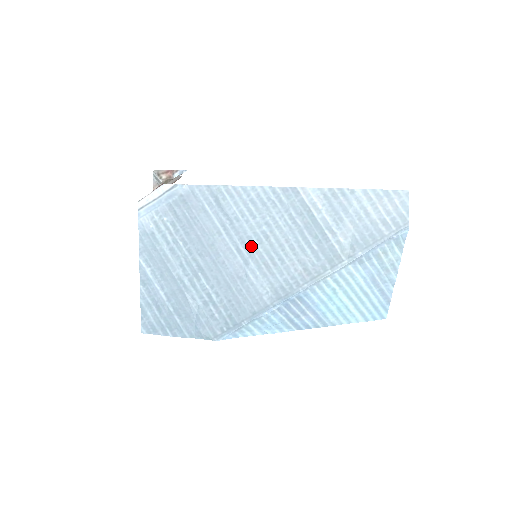
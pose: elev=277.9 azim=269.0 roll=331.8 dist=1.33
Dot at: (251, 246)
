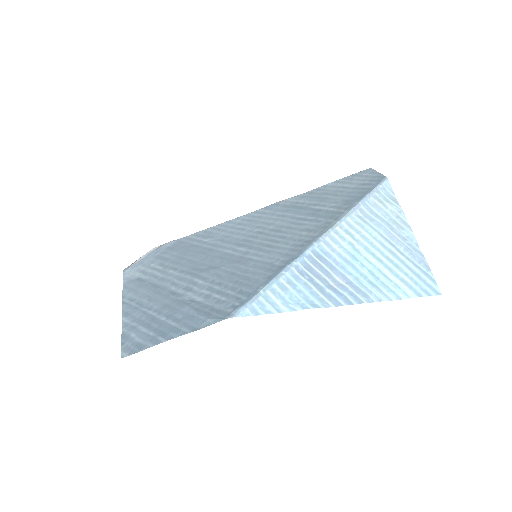
Dot at: (247, 243)
